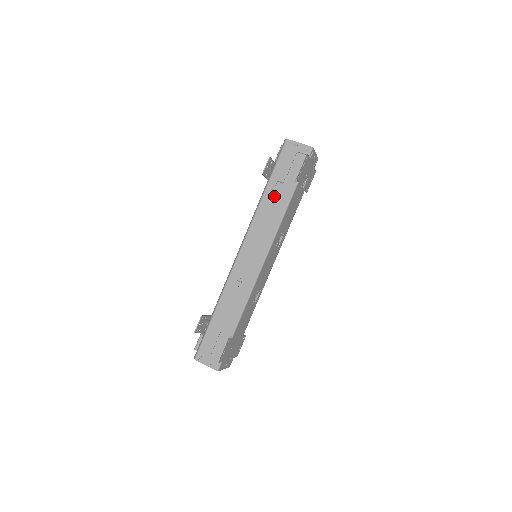
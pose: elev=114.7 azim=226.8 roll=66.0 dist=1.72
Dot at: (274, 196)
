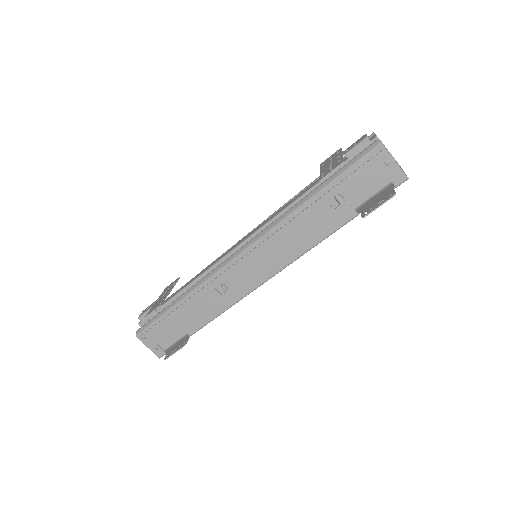
Dot at: (319, 214)
